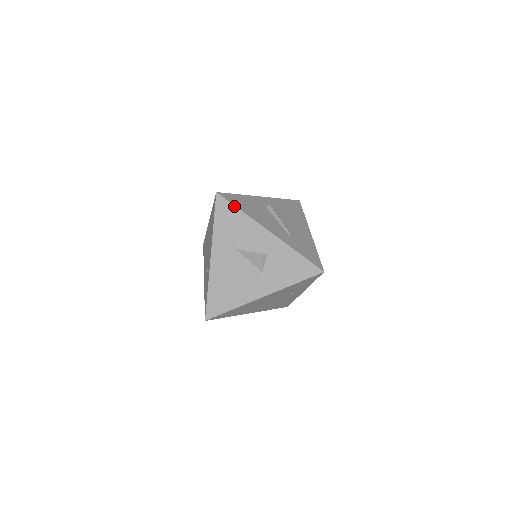
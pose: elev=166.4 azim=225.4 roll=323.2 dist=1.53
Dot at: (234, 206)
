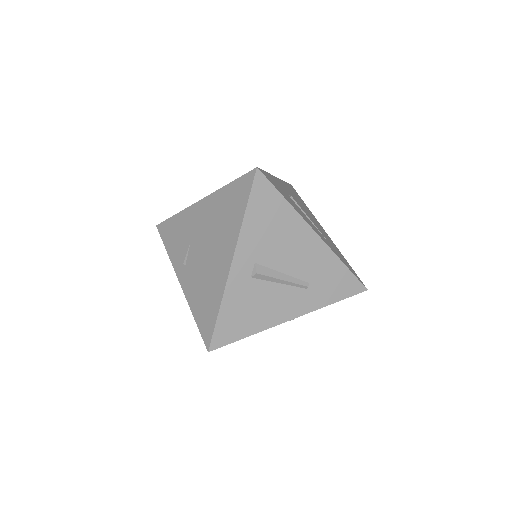
Dot at: occluded
